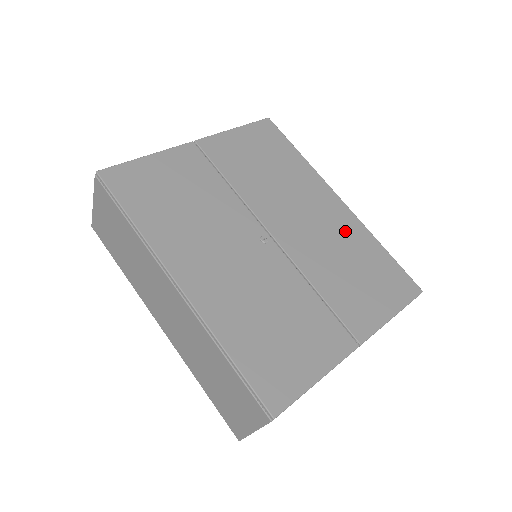
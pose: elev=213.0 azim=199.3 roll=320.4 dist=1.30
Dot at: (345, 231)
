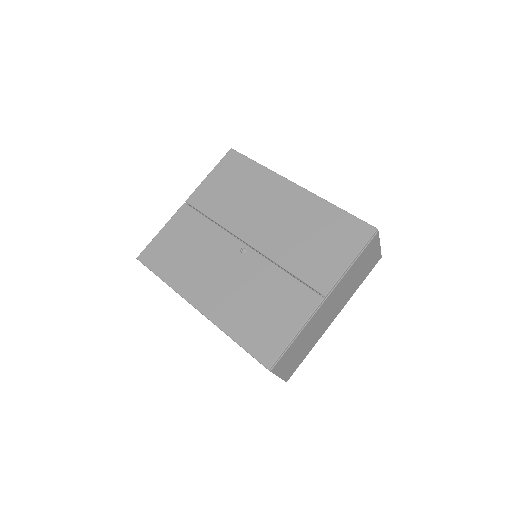
Dot at: (303, 211)
